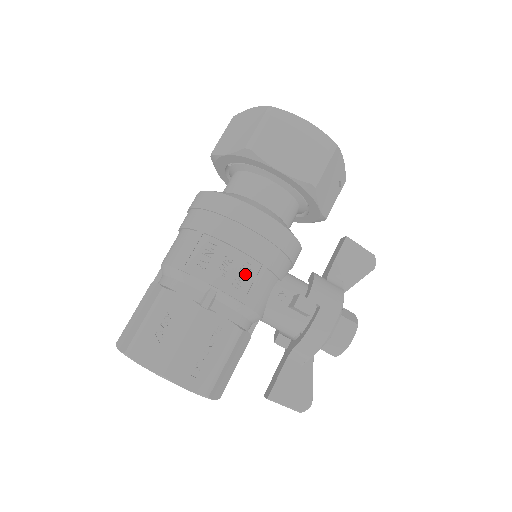
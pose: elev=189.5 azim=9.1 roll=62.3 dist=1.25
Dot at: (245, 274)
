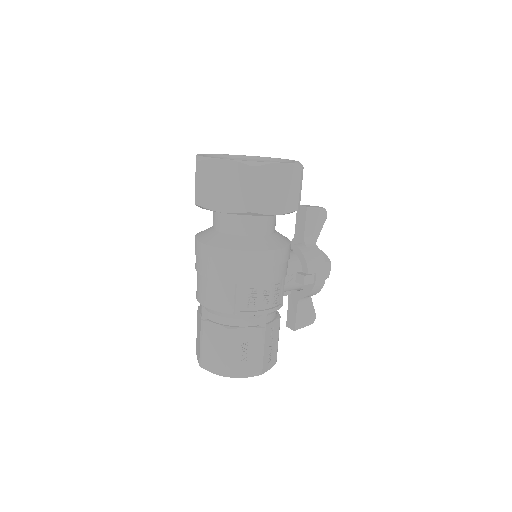
Dot at: (277, 292)
